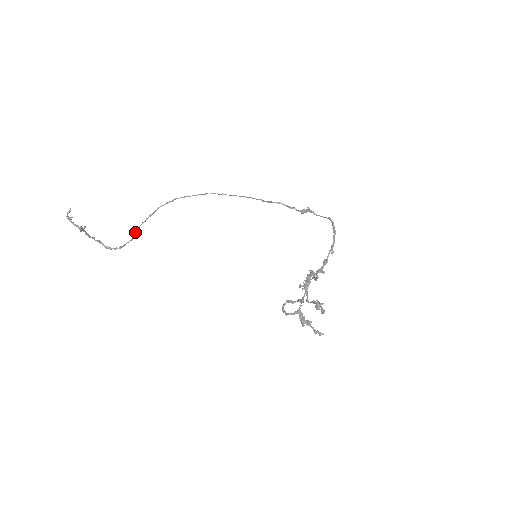
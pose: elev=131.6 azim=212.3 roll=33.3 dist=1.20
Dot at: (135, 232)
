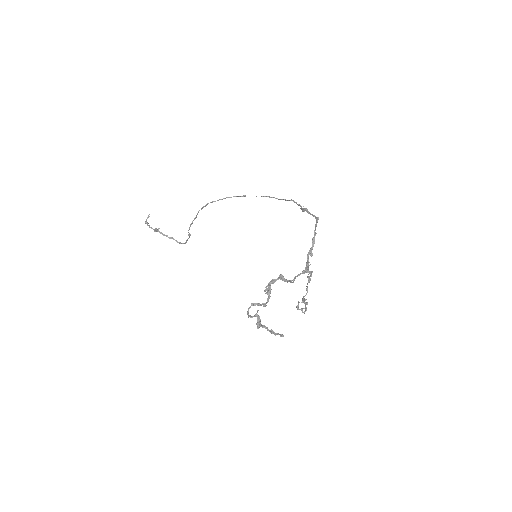
Dot at: occluded
